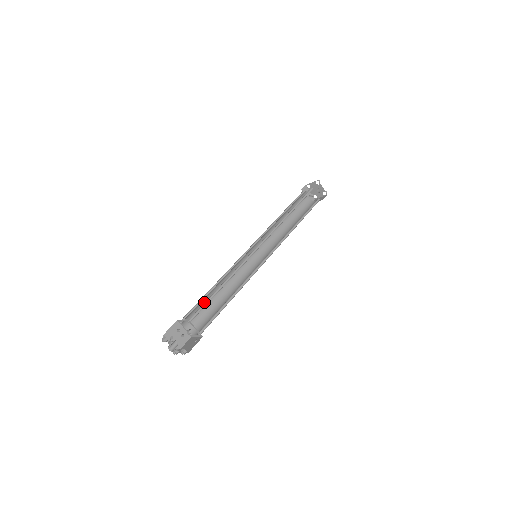
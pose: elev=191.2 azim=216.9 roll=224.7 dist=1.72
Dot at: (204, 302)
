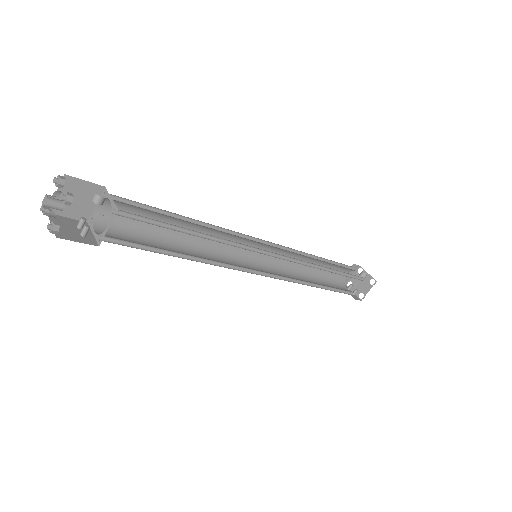
Dot at: (148, 239)
